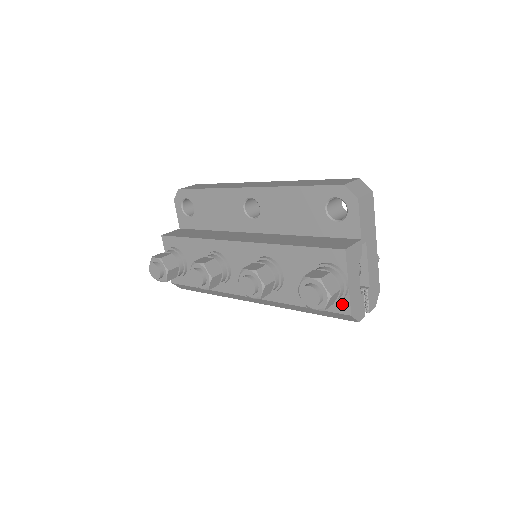
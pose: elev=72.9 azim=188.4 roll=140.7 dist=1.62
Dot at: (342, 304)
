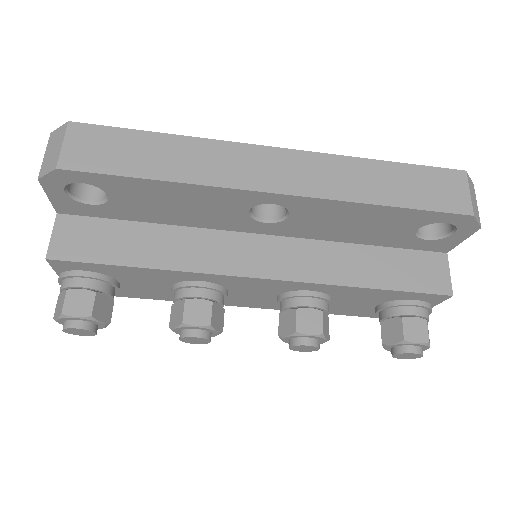
Dot at: occluded
